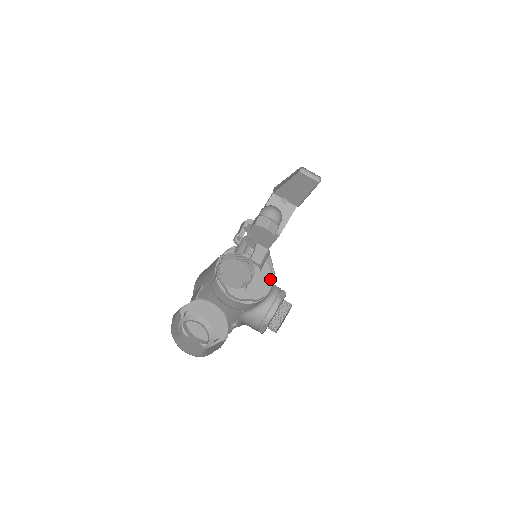
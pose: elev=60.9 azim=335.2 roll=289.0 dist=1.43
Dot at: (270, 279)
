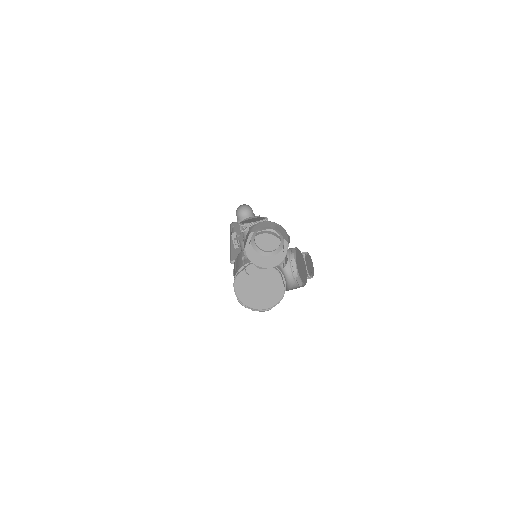
Dot at: (277, 277)
